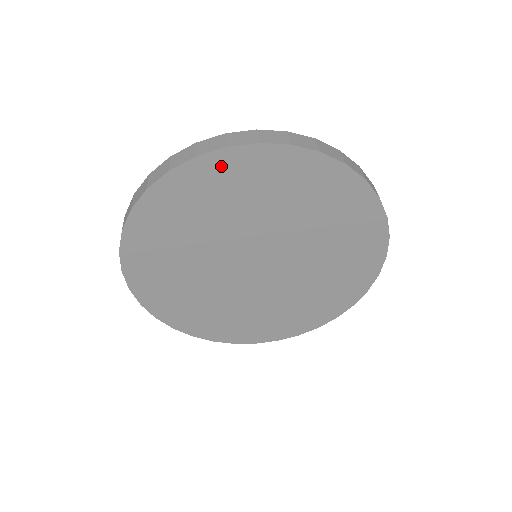
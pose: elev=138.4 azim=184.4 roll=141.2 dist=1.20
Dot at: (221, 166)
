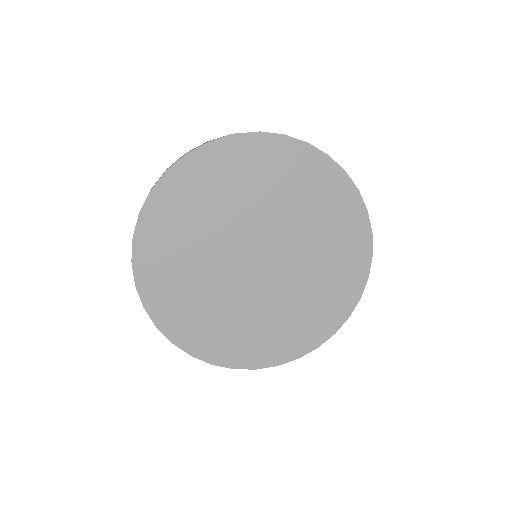
Dot at: (252, 148)
